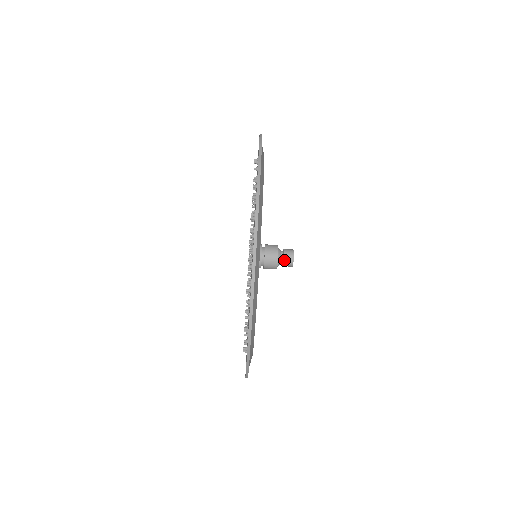
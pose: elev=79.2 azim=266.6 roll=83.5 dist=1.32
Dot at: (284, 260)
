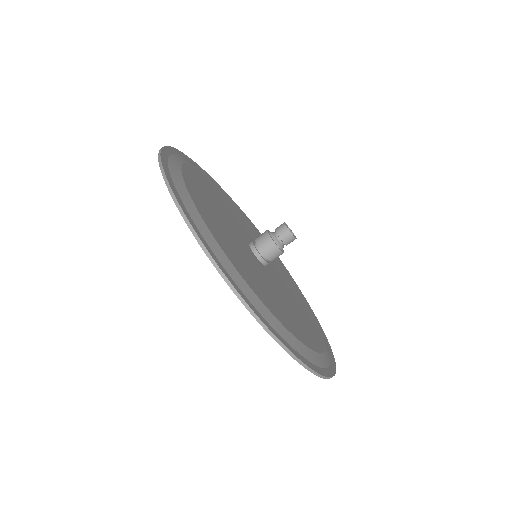
Dot at: (278, 233)
